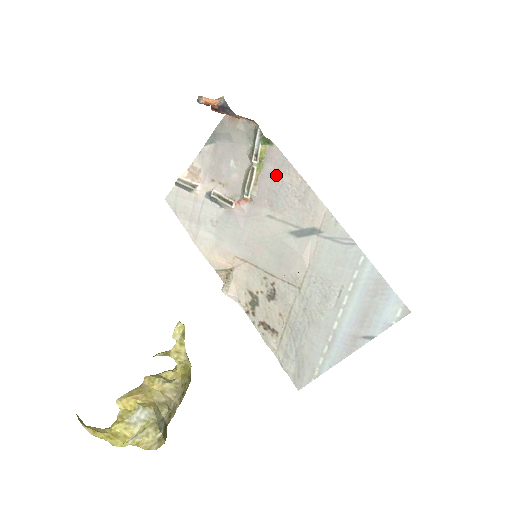
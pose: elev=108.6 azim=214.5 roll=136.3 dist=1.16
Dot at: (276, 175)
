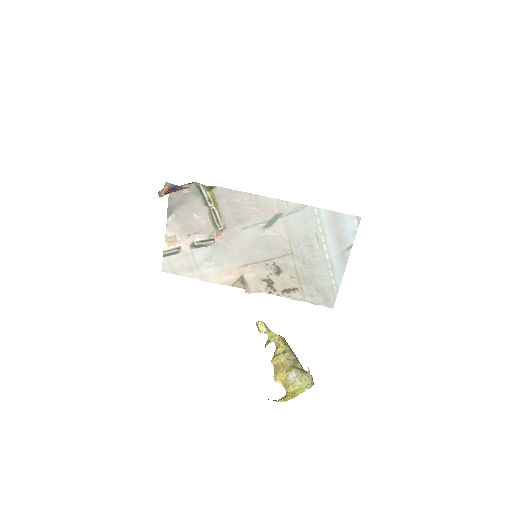
Dot at: (230, 203)
